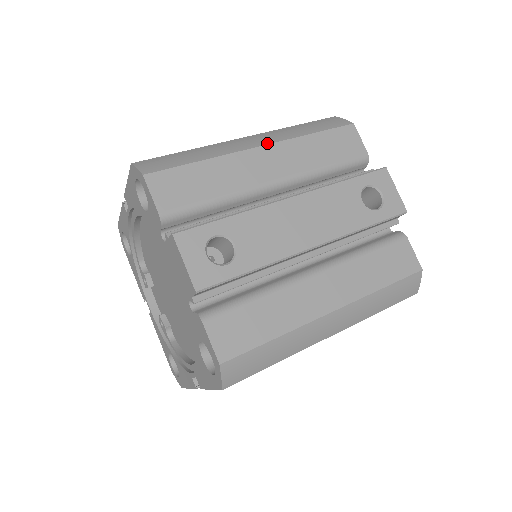
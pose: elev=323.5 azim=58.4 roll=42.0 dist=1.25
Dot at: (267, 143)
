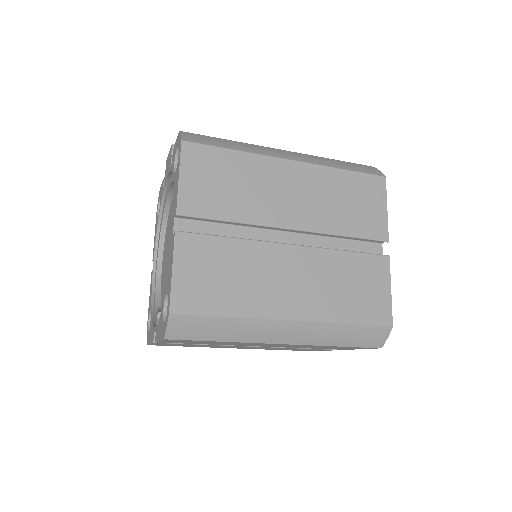
Dot at: occluded
